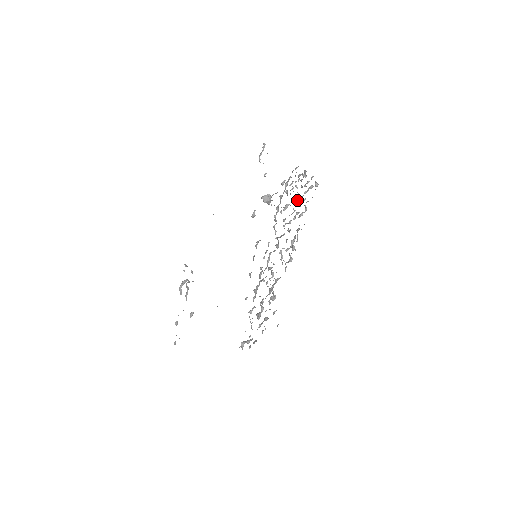
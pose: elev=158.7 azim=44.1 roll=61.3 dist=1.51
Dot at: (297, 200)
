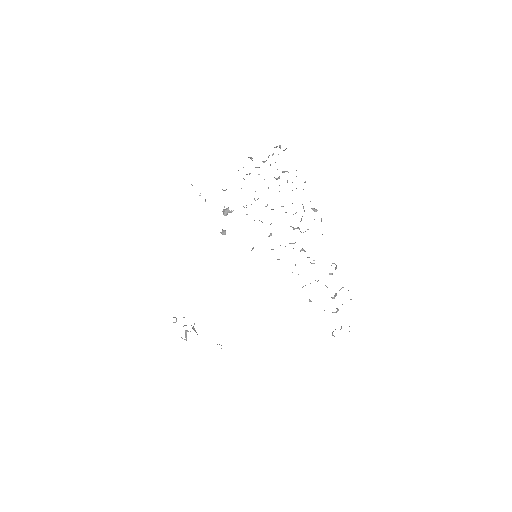
Dot at: occluded
